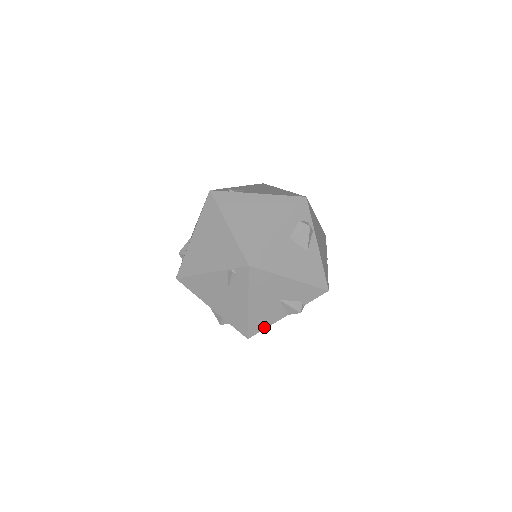
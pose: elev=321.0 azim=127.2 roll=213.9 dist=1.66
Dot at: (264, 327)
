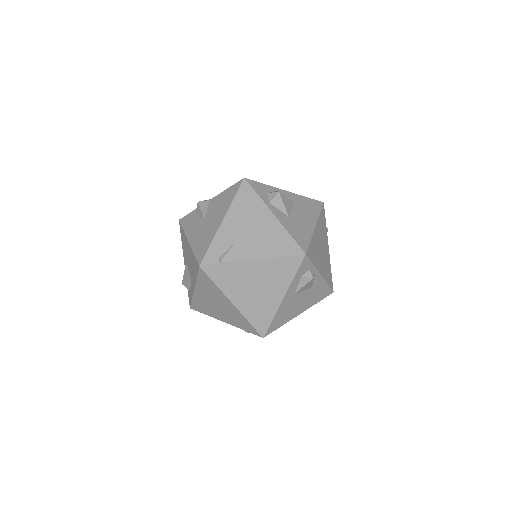
Dot at: occluded
